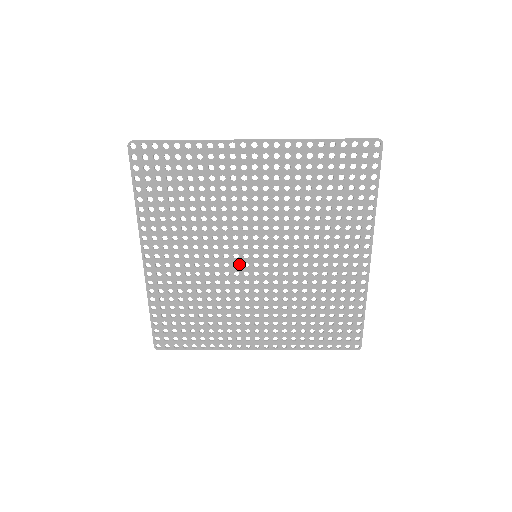
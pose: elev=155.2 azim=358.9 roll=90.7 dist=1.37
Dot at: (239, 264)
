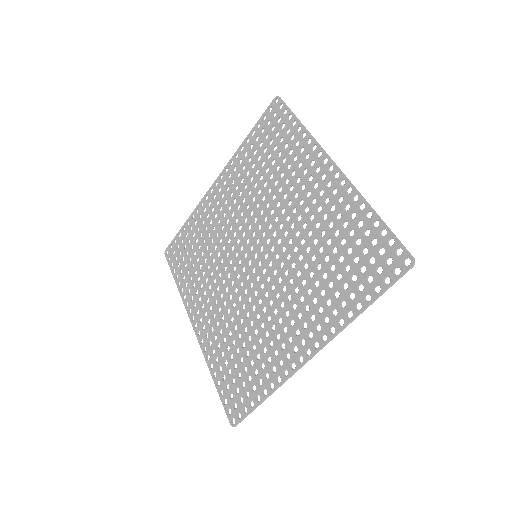
Dot at: (248, 274)
